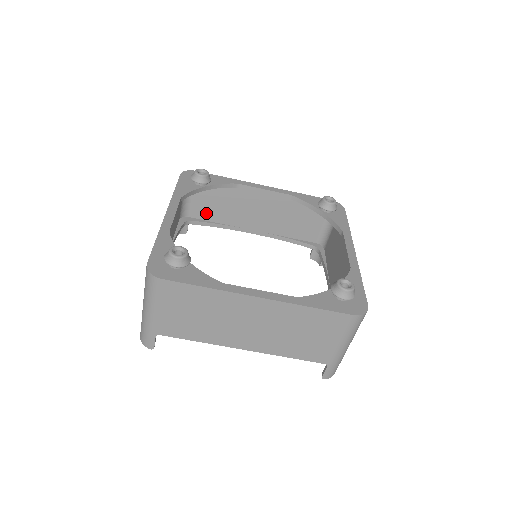
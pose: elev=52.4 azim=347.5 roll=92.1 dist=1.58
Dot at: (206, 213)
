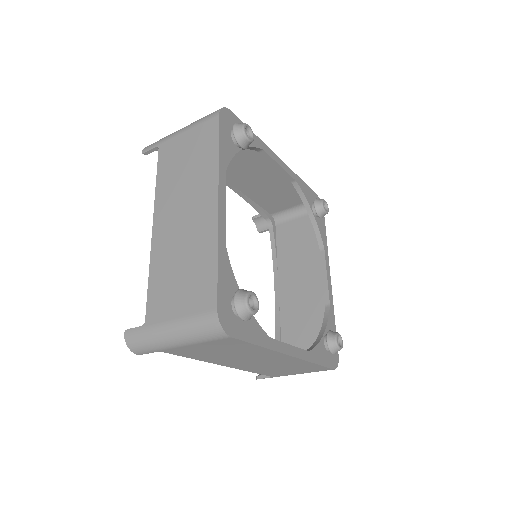
Dot at: occluded
